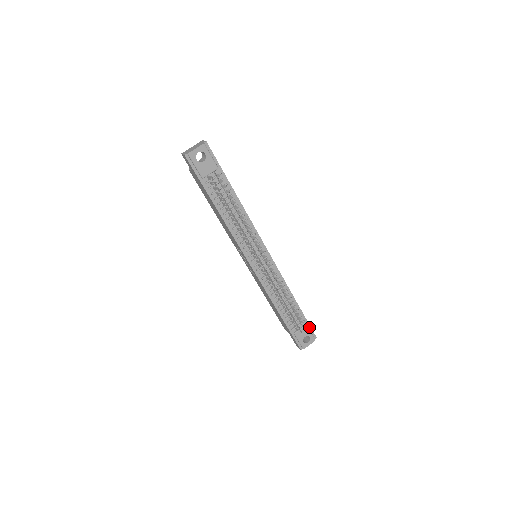
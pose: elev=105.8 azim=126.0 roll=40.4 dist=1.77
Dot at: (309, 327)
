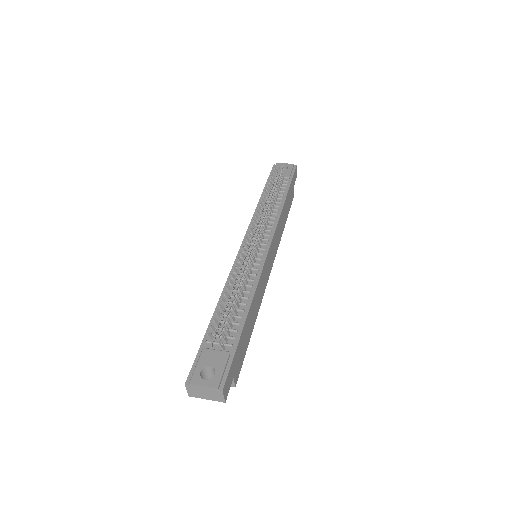
Dot at: (229, 363)
